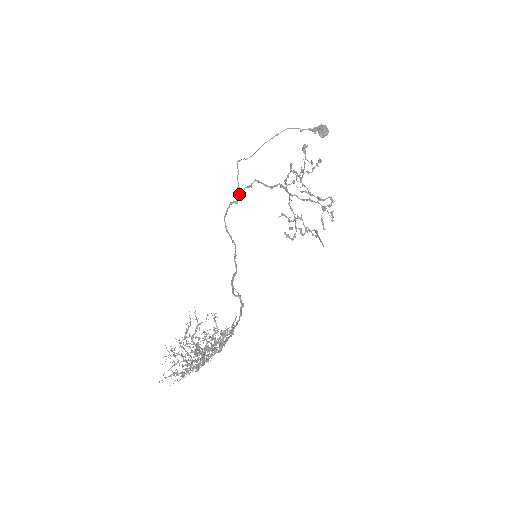
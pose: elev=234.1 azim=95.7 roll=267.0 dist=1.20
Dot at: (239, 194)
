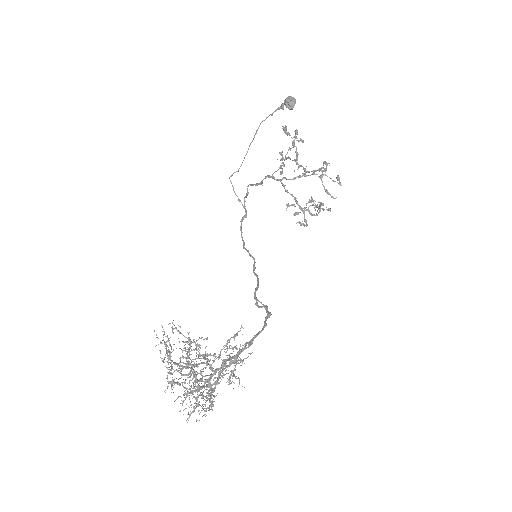
Dot at: (243, 207)
